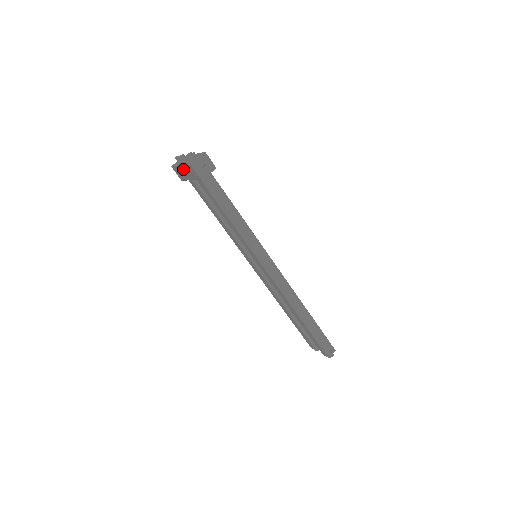
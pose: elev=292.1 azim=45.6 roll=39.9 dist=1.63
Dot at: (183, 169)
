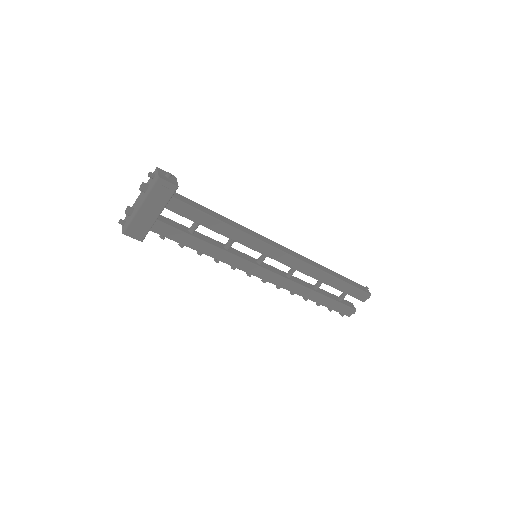
Dot at: (146, 207)
